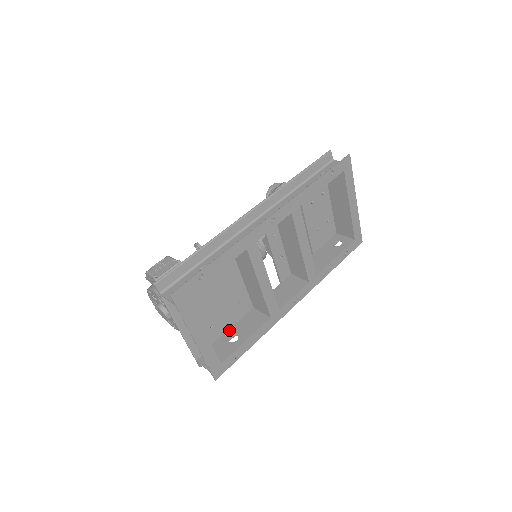
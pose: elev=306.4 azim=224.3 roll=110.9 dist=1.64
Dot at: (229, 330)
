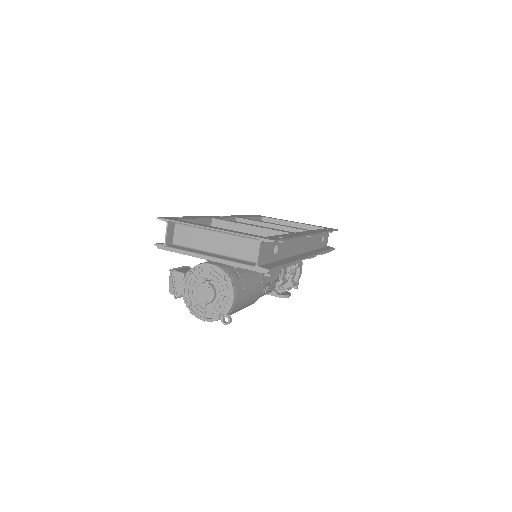
Dot at: occluded
